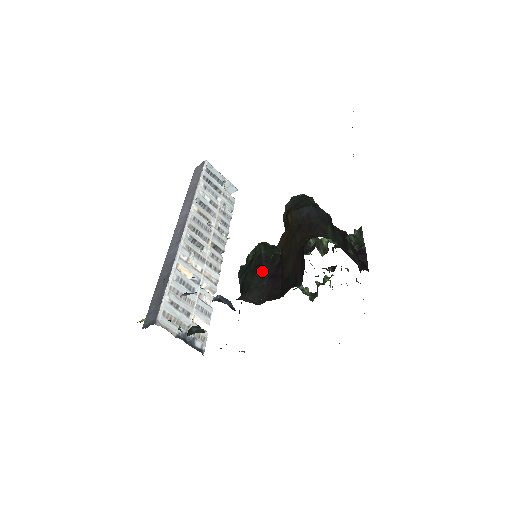
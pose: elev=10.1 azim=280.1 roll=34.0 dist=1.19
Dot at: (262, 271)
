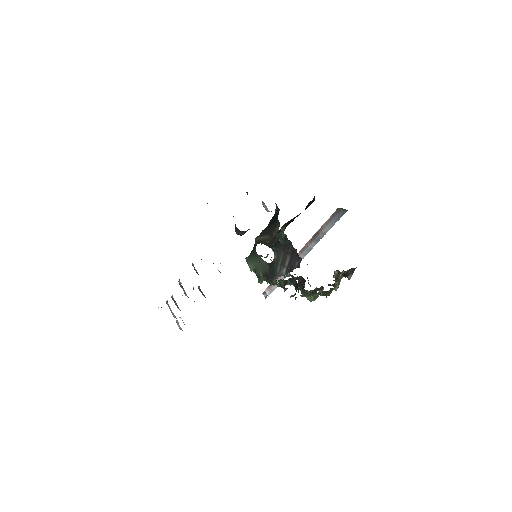
Dot at: occluded
